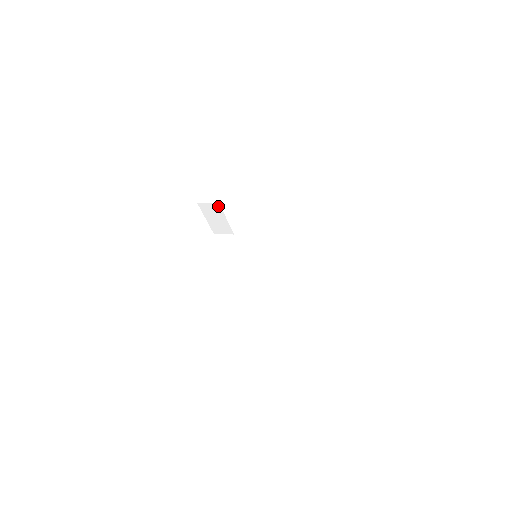
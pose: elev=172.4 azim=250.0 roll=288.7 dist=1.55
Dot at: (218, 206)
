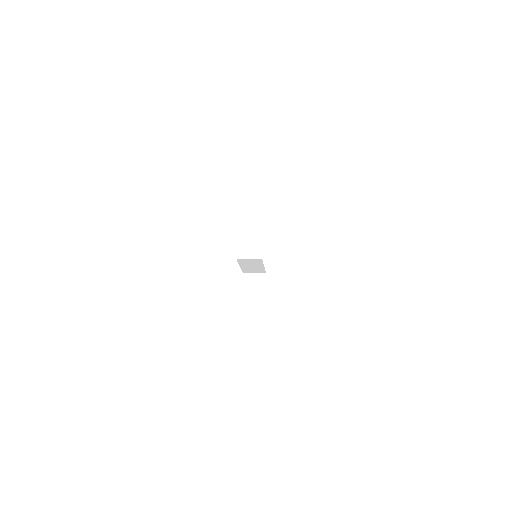
Dot at: (259, 260)
